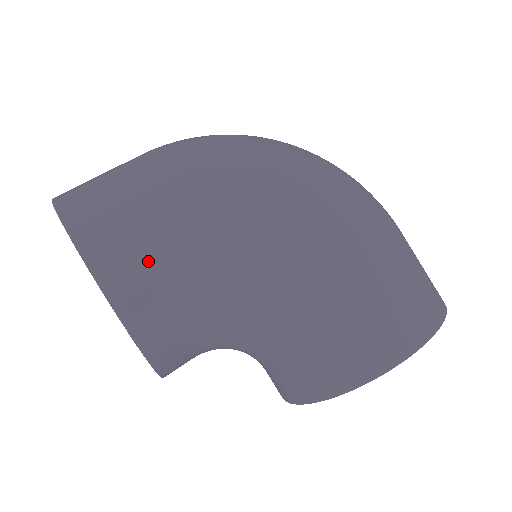
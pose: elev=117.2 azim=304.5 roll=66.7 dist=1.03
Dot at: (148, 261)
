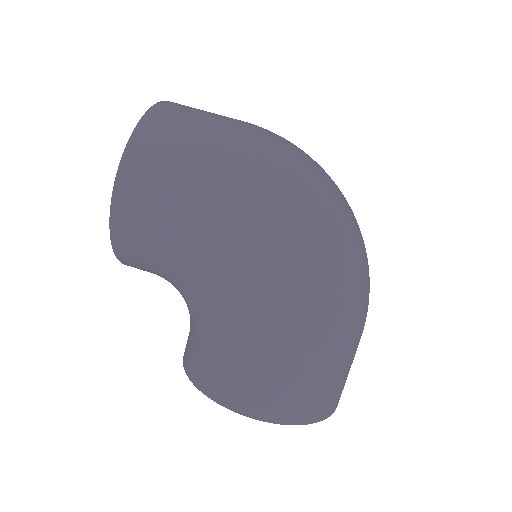
Dot at: (151, 205)
